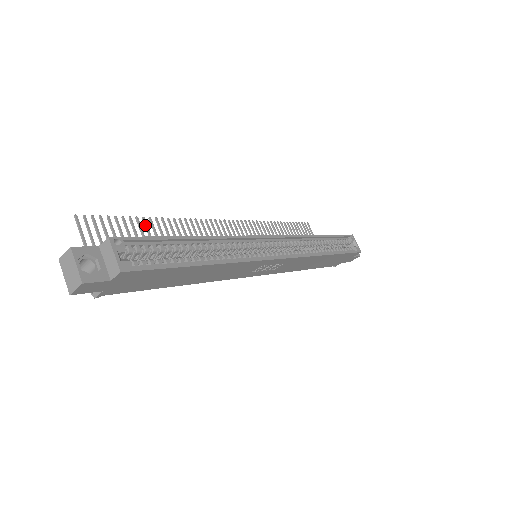
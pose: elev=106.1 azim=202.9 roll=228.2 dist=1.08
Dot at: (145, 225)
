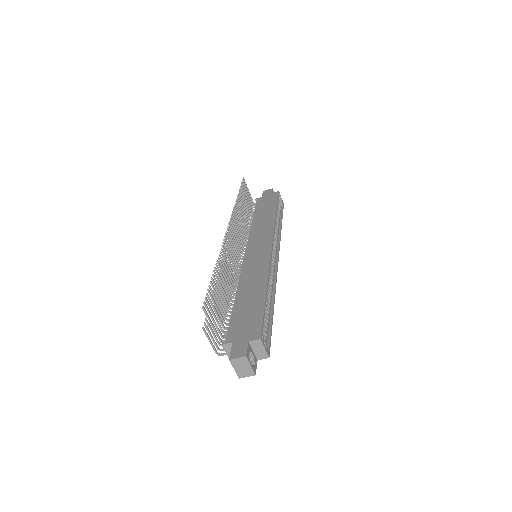
Dot at: (217, 277)
